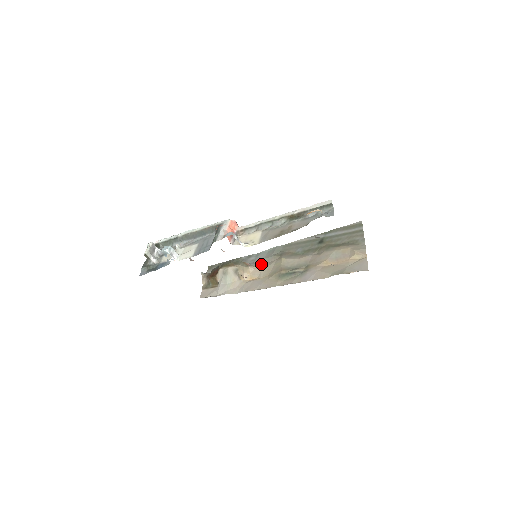
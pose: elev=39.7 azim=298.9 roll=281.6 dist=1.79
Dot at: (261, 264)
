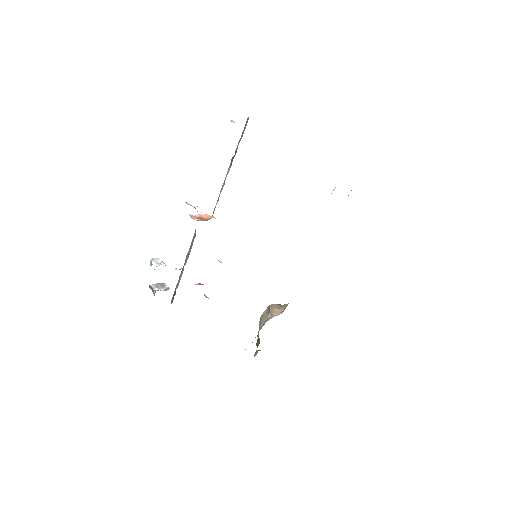
Dot at: occluded
